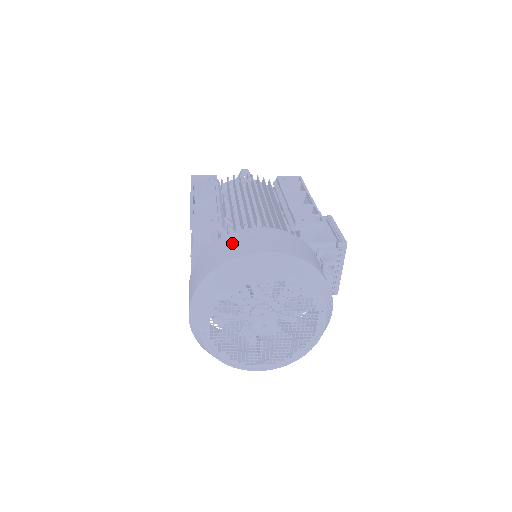
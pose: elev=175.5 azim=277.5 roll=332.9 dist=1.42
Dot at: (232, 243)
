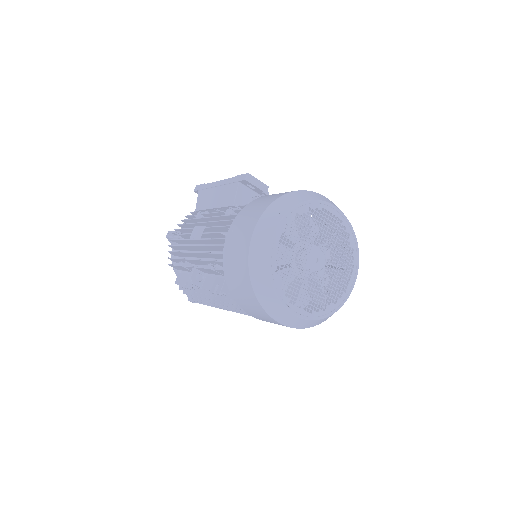
Dot at: occluded
